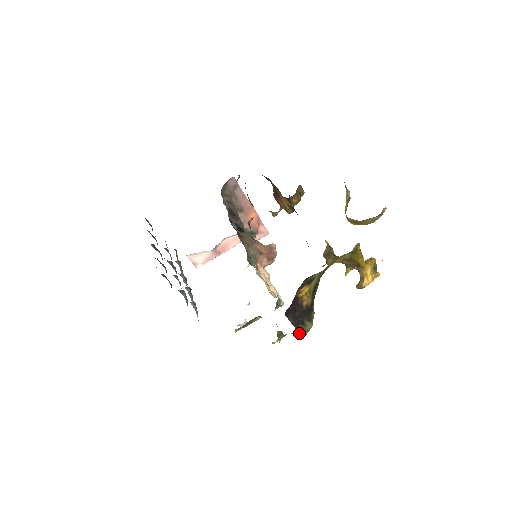
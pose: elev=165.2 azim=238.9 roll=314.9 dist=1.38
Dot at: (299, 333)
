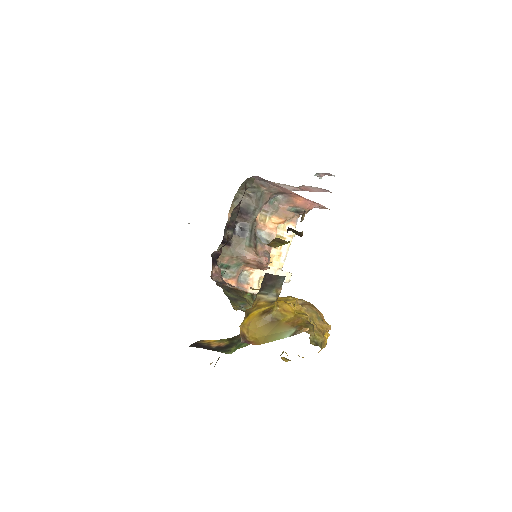
Dot at: occluded
